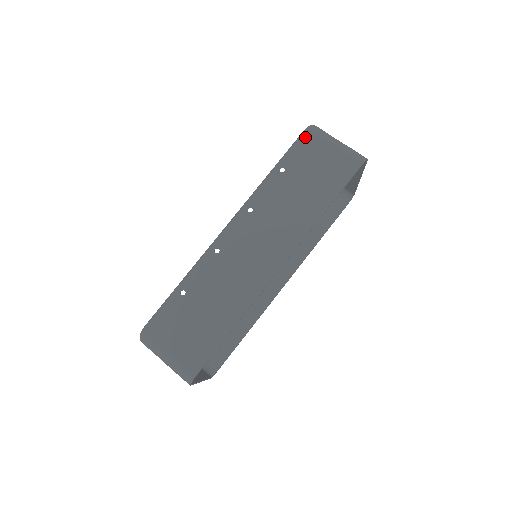
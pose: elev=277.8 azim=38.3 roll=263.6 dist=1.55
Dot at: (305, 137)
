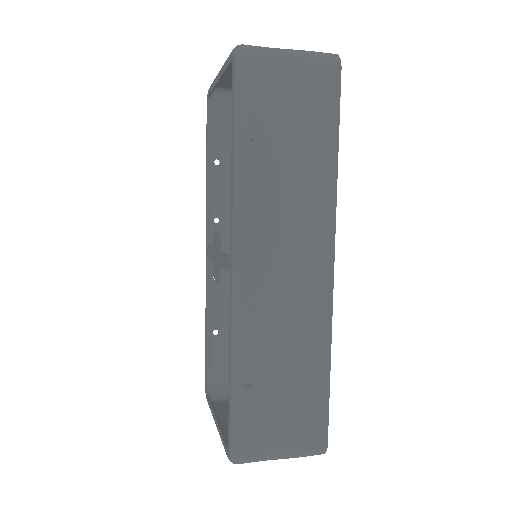
Dot at: (247, 74)
